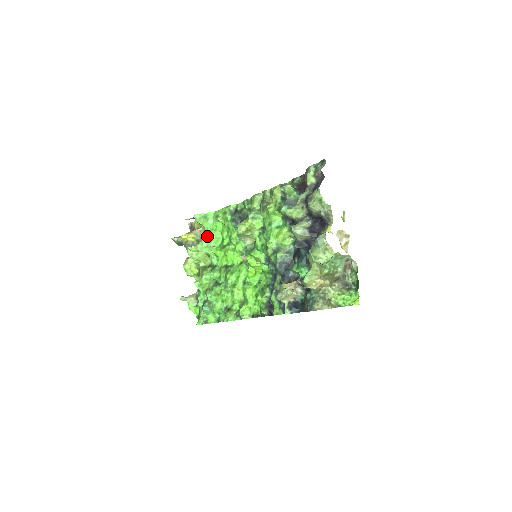
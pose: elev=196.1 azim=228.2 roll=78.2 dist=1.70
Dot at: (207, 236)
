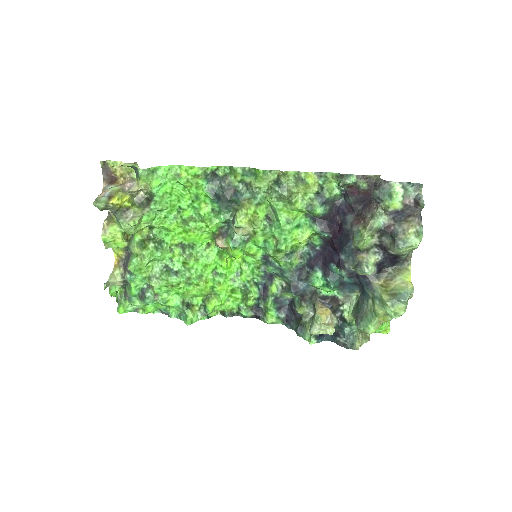
Dot at: (159, 205)
